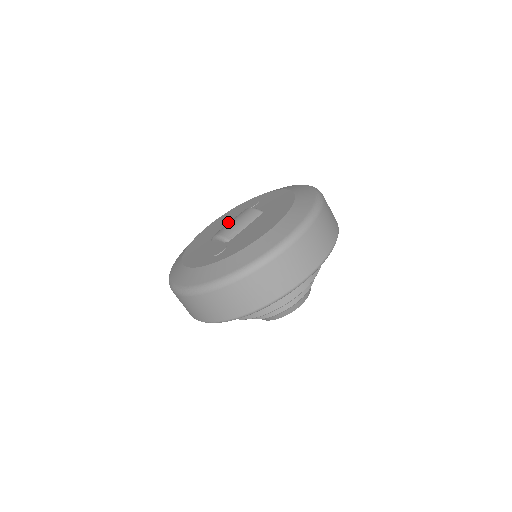
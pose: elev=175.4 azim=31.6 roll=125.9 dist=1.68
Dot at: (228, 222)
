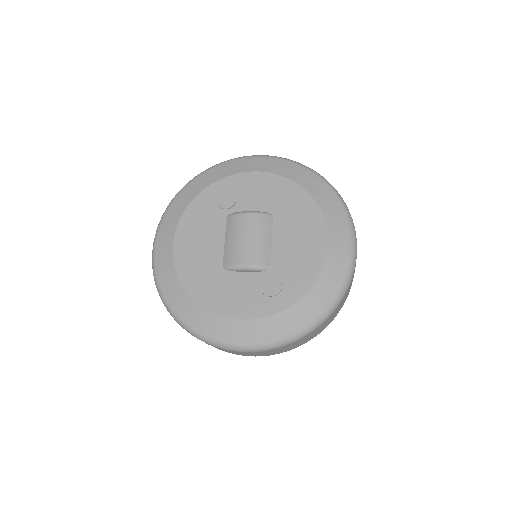
Dot at: (217, 235)
